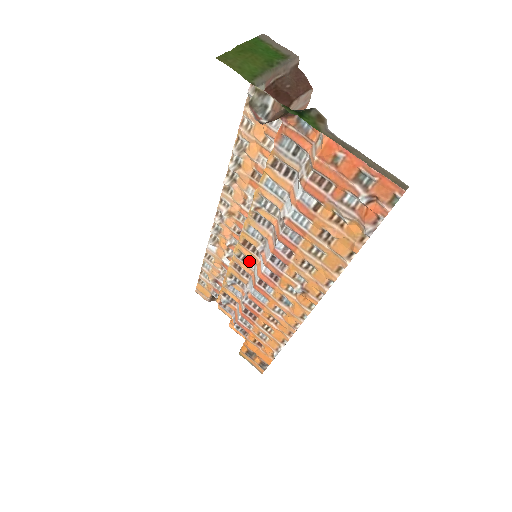
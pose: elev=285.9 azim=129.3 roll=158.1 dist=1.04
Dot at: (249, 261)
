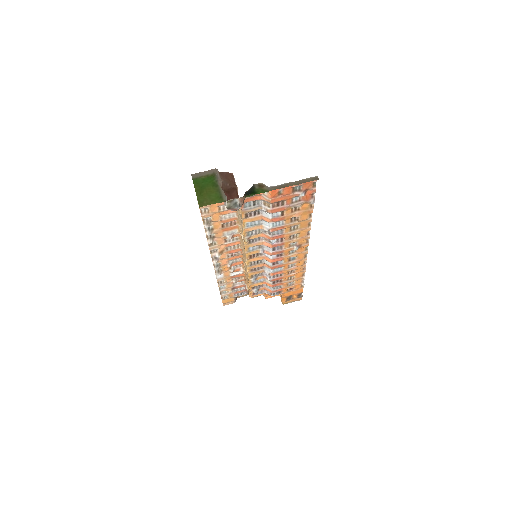
Dot at: (258, 261)
